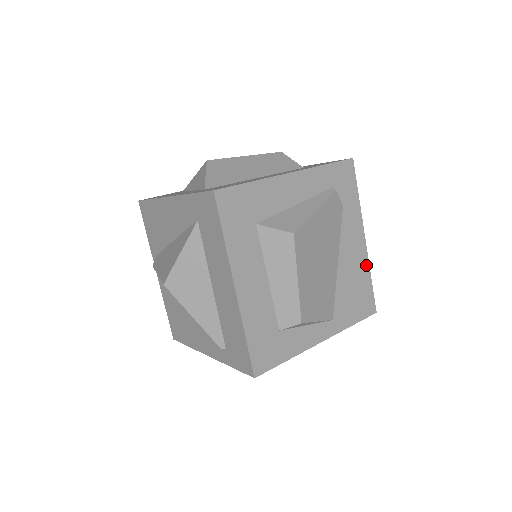
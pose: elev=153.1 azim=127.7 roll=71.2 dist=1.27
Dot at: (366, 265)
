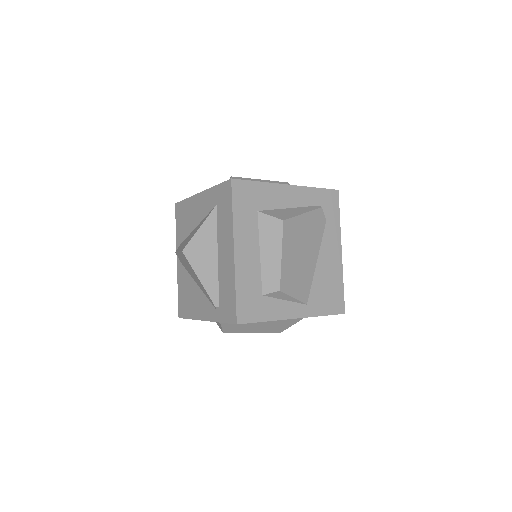
Dot at: (340, 272)
